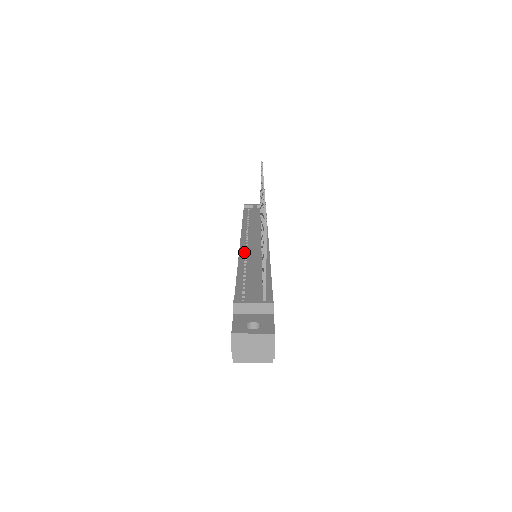
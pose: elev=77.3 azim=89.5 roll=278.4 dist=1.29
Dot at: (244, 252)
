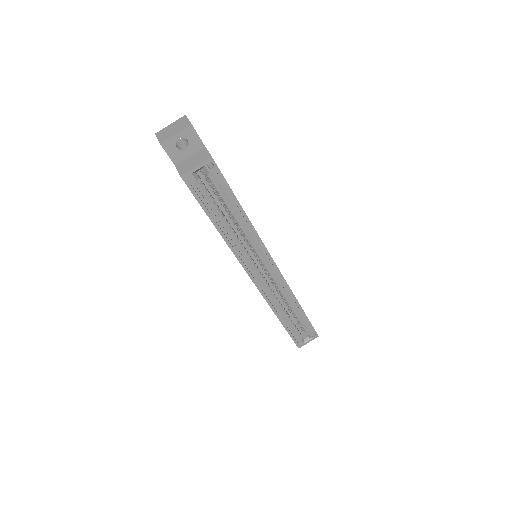
Dot at: occluded
